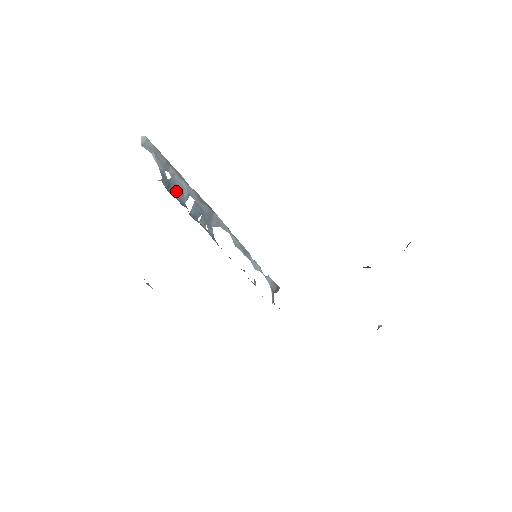
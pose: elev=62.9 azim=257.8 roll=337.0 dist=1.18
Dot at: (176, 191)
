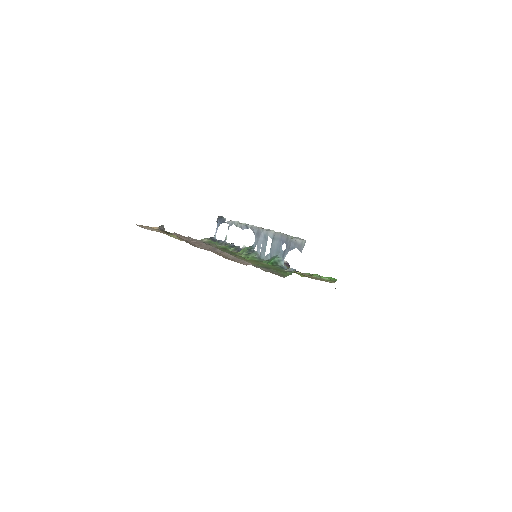
Dot at: (276, 253)
